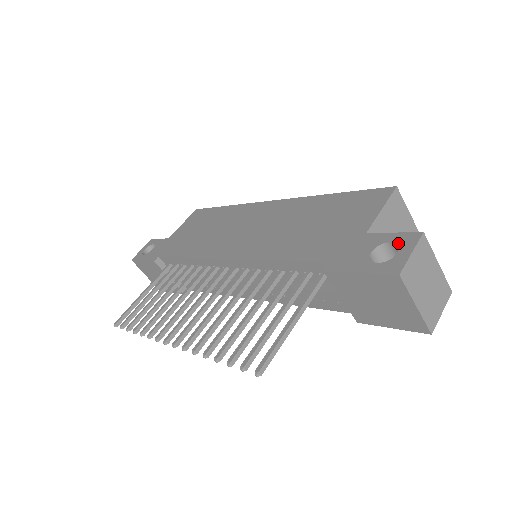
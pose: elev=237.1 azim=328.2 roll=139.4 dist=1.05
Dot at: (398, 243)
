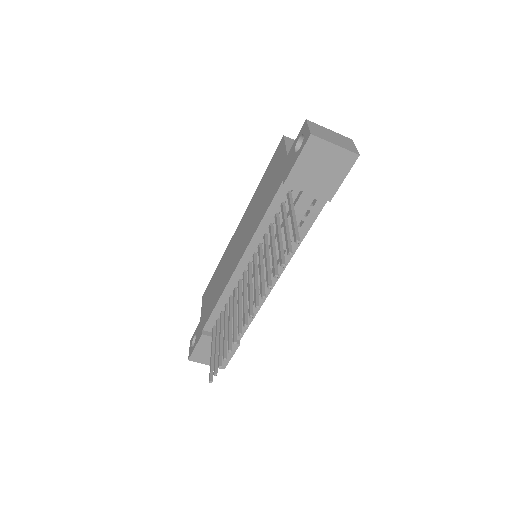
Dot at: (301, 134)
